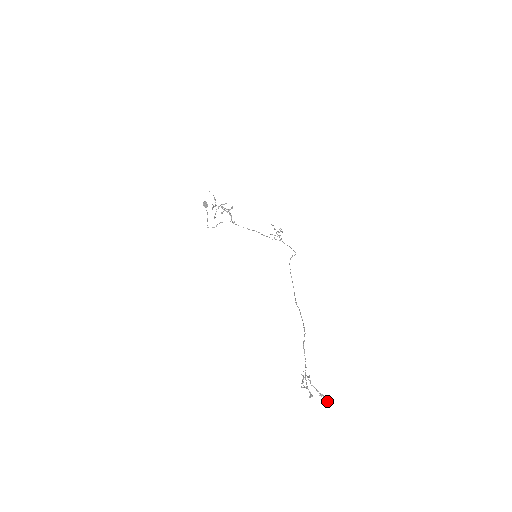
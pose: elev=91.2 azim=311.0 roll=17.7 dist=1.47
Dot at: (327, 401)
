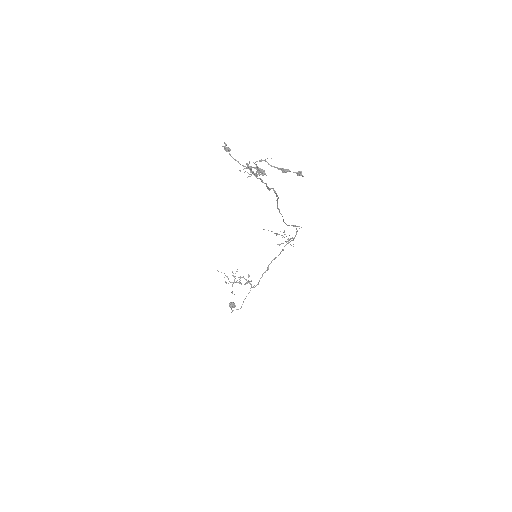
Dot at: (299, 171)
